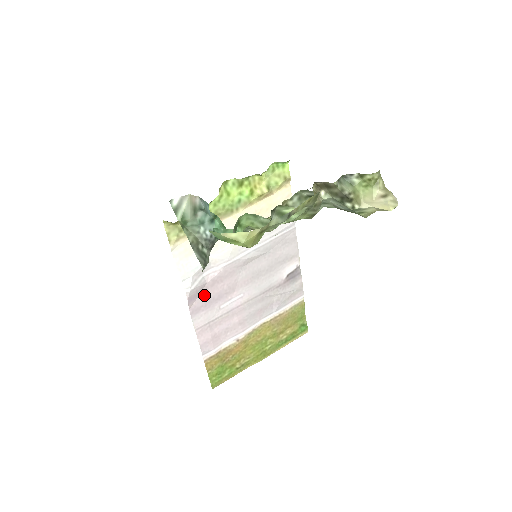
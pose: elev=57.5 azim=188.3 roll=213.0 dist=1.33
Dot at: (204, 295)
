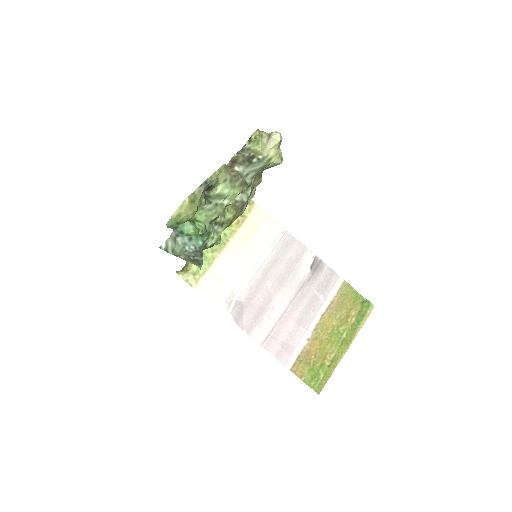
Dot at: (247, 313)
